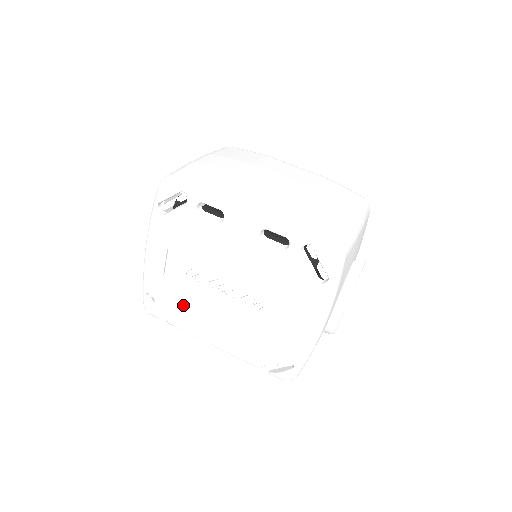
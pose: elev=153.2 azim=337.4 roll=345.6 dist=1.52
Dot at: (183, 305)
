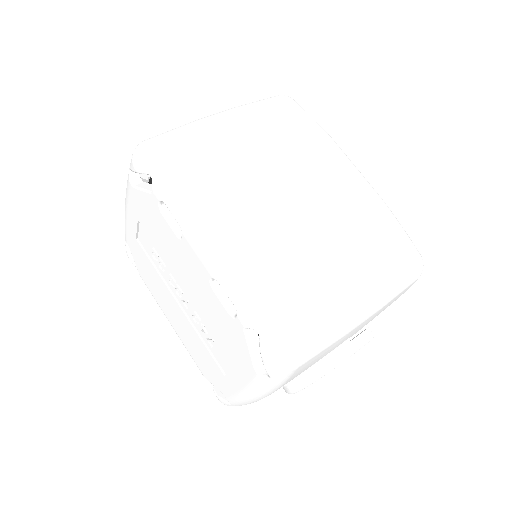
Dot at: (150, 277)
